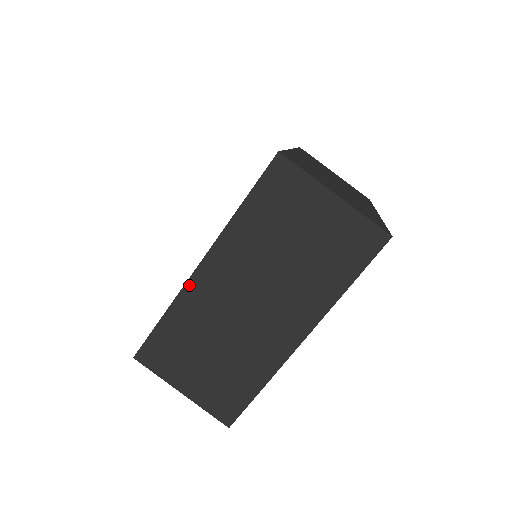
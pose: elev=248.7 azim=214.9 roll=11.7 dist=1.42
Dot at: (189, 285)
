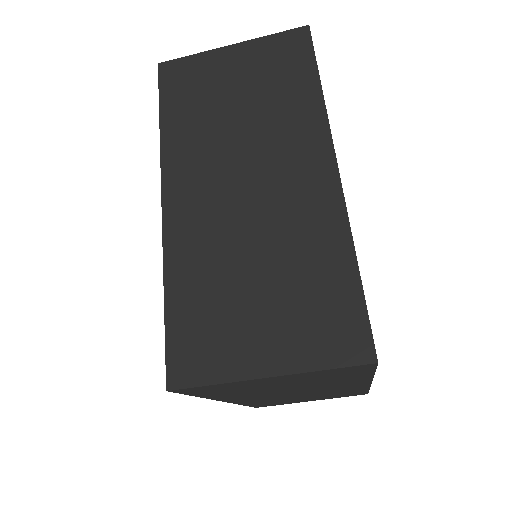
Dot at: (167, 232)
